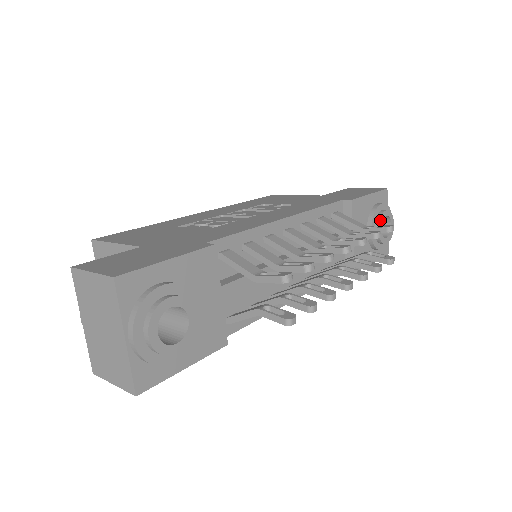
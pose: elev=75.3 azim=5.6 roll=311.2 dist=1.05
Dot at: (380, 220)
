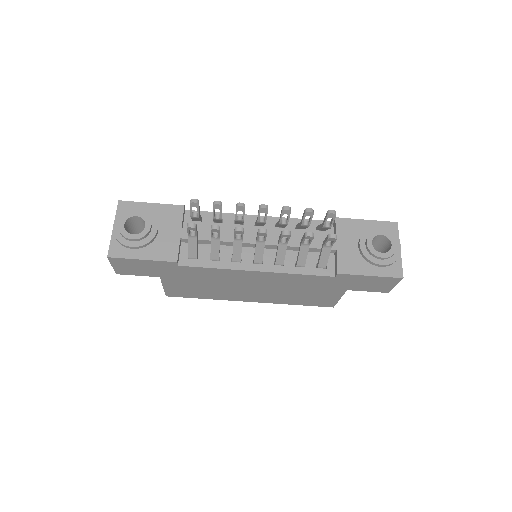
Dot at: (370, 235)
